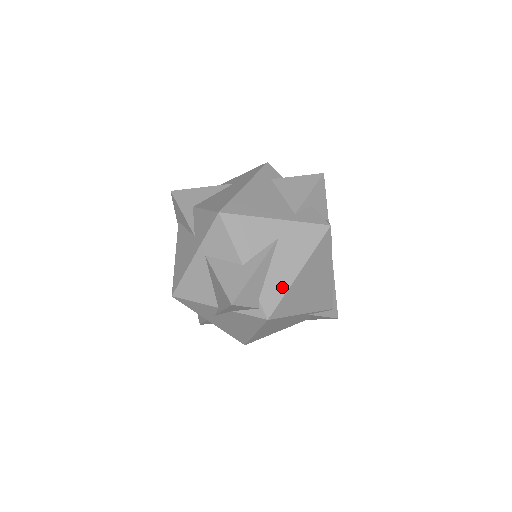
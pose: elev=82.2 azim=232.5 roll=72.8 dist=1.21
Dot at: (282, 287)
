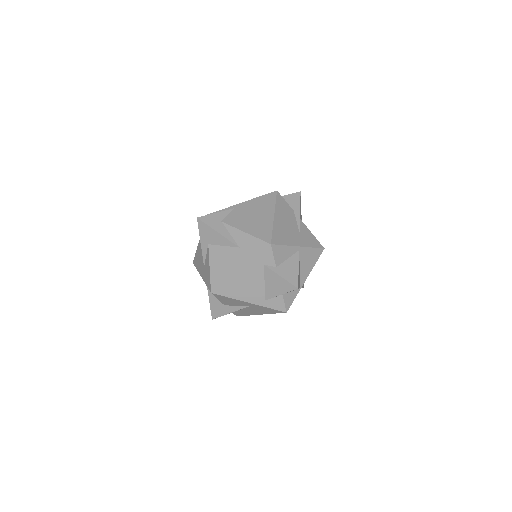
Dot at: (247, 314)
